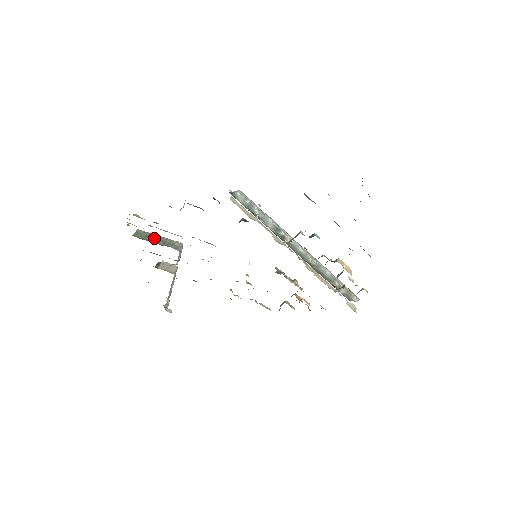
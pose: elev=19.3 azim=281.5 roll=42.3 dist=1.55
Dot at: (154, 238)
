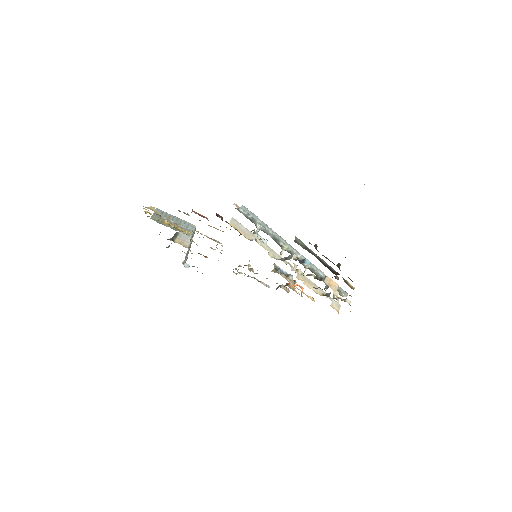
Dot at: occluded
